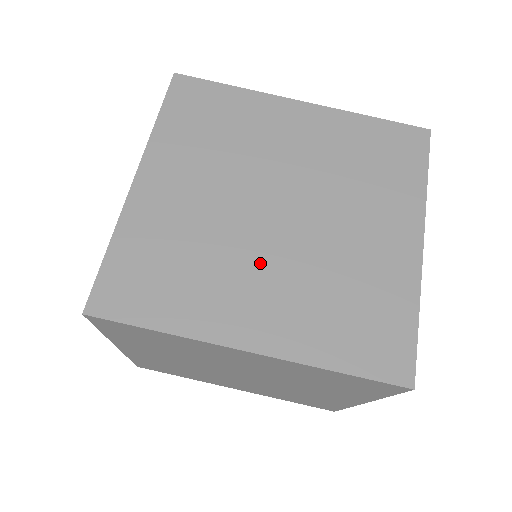
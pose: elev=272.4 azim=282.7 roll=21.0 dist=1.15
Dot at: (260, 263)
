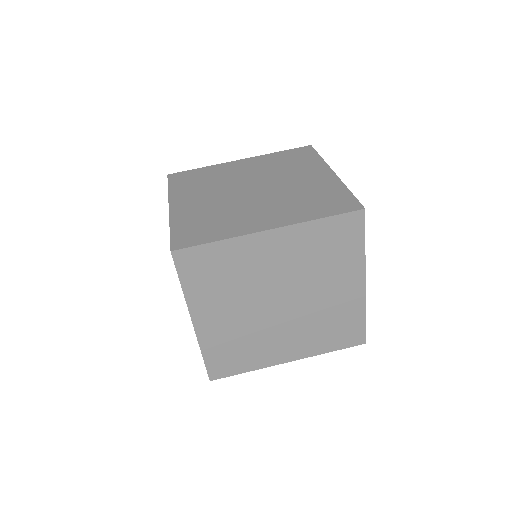
Dot at: (255, 205)
